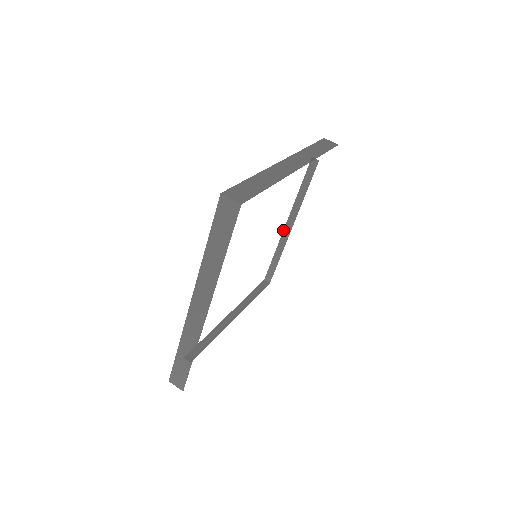
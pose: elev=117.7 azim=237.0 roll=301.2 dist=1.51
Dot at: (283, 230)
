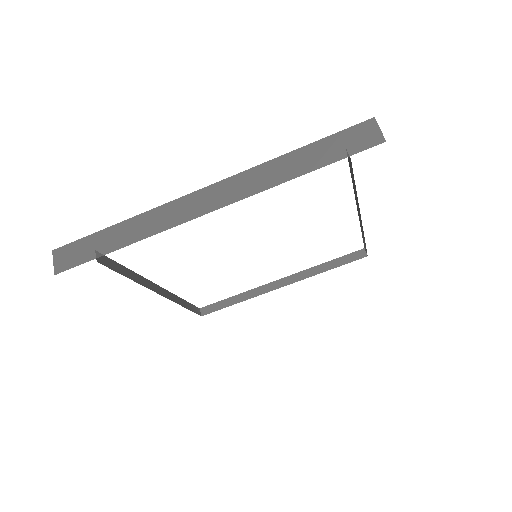
Dot at: (358, 214)
